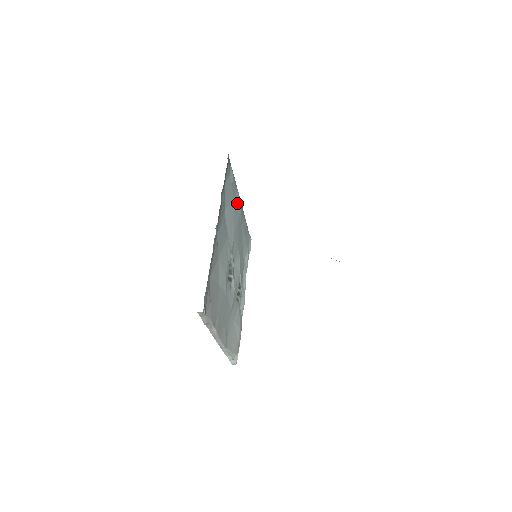
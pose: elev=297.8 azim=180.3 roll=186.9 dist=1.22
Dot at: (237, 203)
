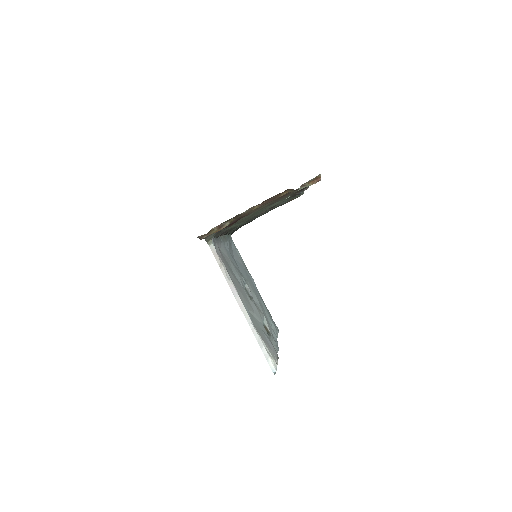
Dot at: (248, 273)
